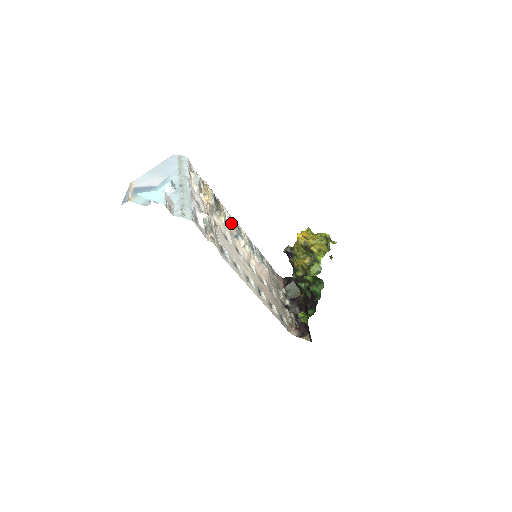
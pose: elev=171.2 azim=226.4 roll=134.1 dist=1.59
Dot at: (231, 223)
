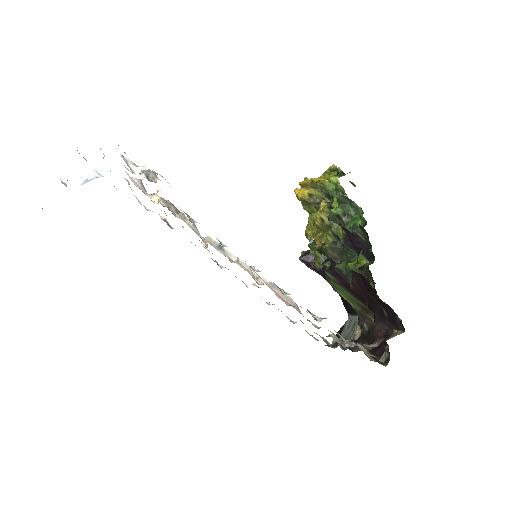
Dot at: occluded
